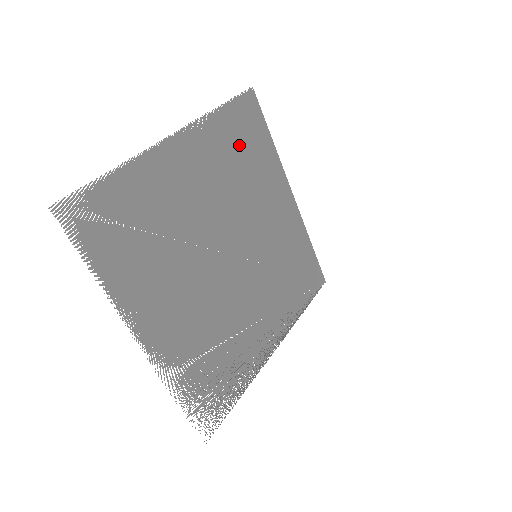
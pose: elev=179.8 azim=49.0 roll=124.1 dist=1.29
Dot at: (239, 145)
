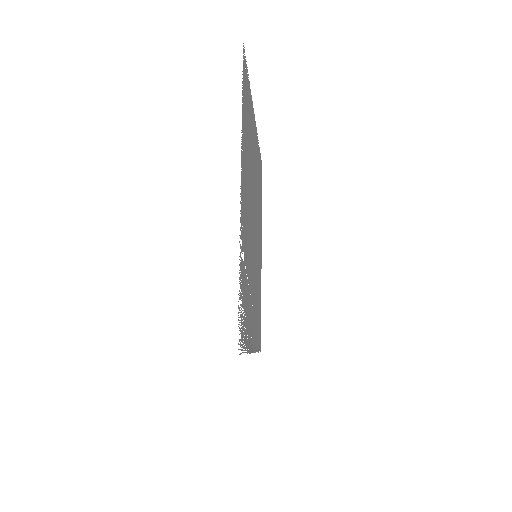
Dot at: (259, 179)
